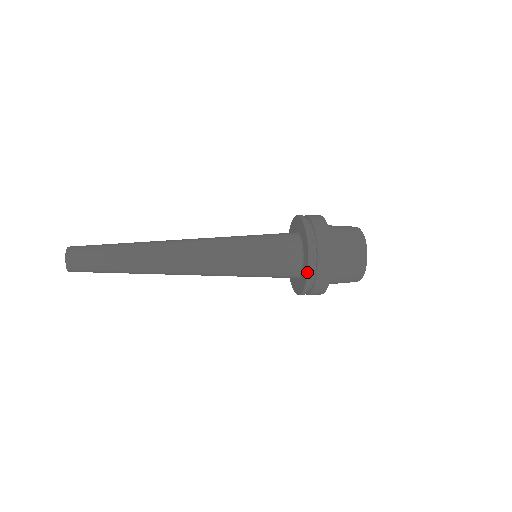
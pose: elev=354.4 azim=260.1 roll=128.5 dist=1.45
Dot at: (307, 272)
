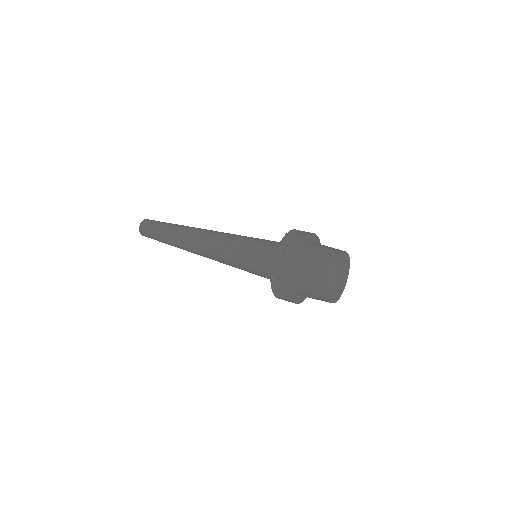
Dot at: occluded
